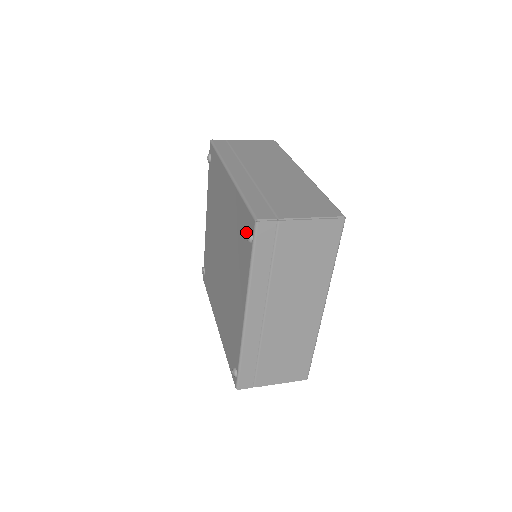
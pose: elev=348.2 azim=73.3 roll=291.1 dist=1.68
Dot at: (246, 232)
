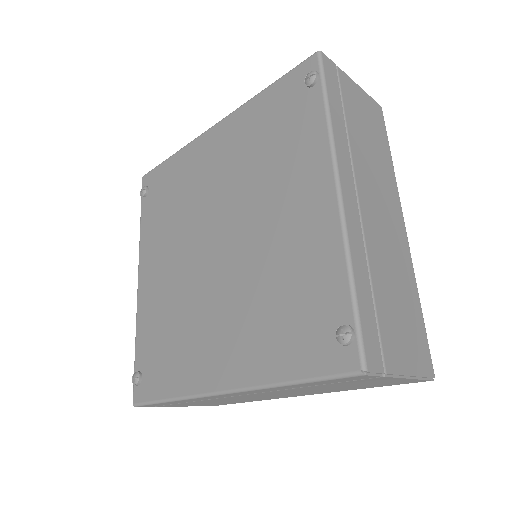
Dot at: (295, 94)
